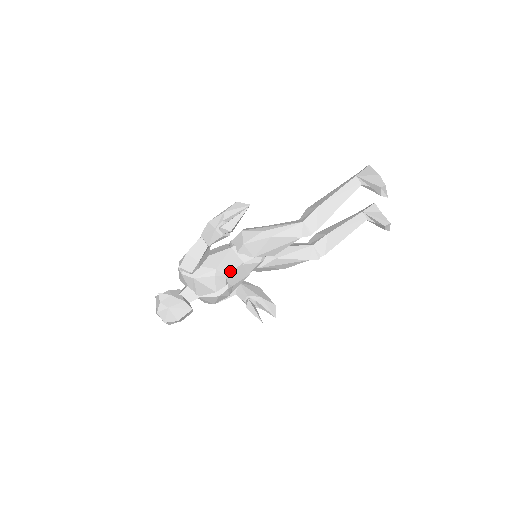
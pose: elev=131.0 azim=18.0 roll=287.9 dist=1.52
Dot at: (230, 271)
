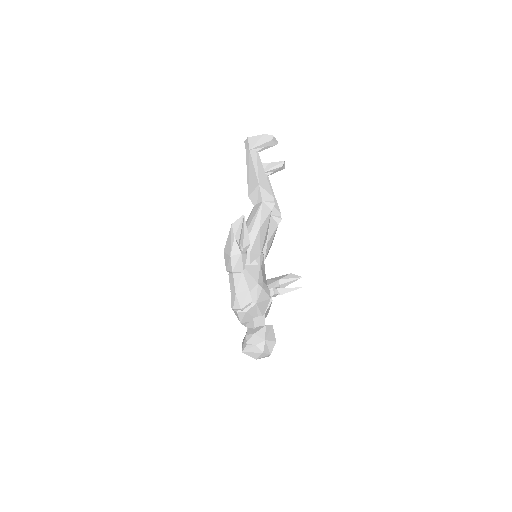
Dot at: (262, 277)
